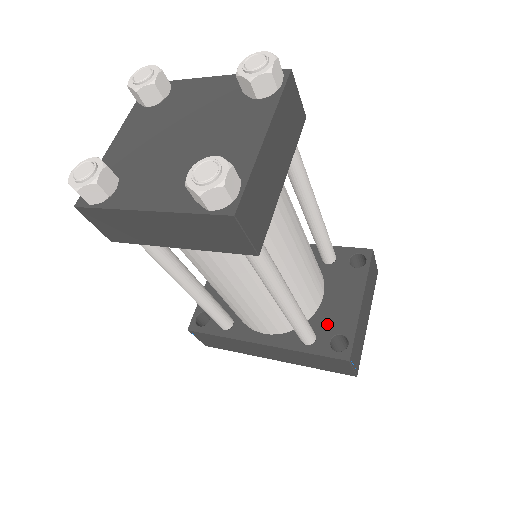
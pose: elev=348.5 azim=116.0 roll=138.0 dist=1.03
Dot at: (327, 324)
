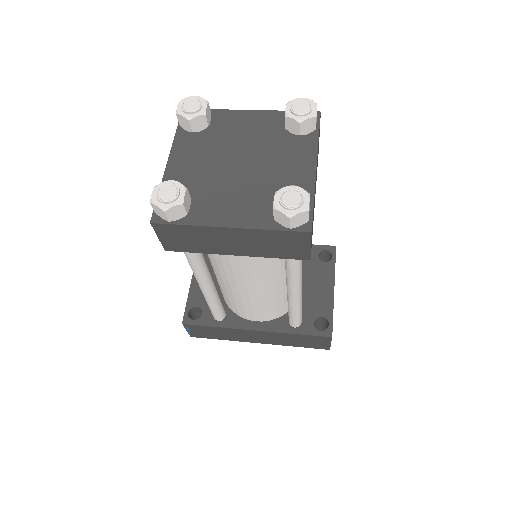
Dot at: (309, 309)
